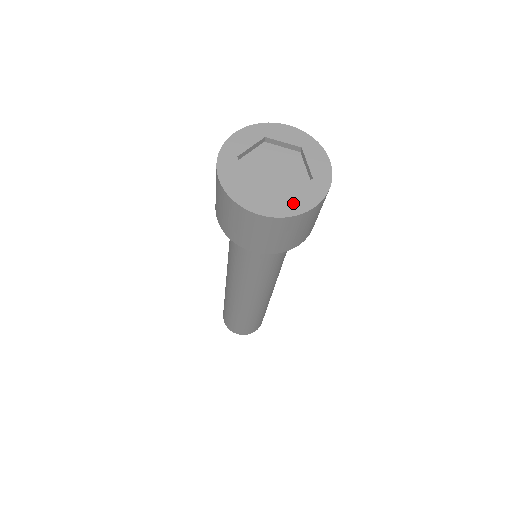
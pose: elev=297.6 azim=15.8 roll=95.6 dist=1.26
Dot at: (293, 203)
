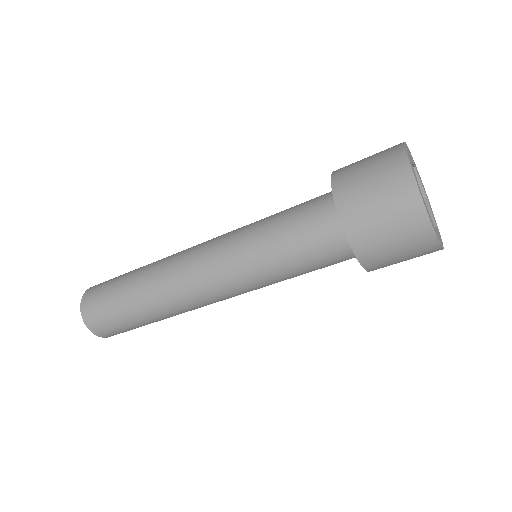
Dot at: (437, 233)
